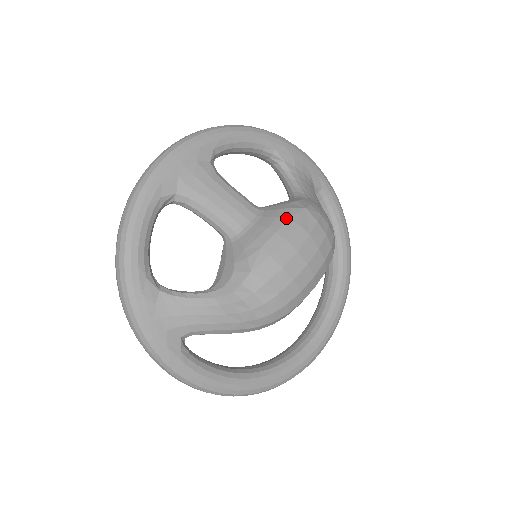
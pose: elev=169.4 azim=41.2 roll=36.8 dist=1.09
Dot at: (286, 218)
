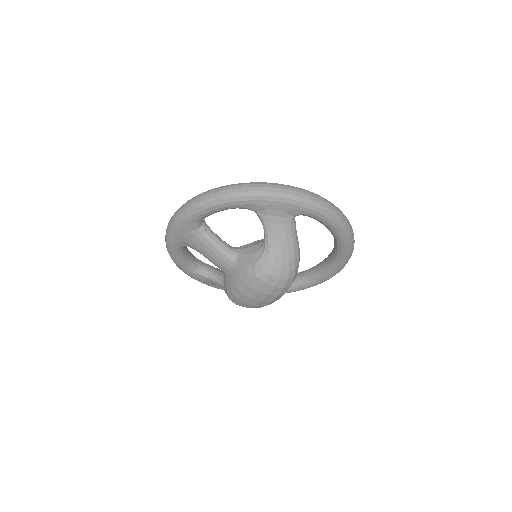
Dot at: (243, 281)
